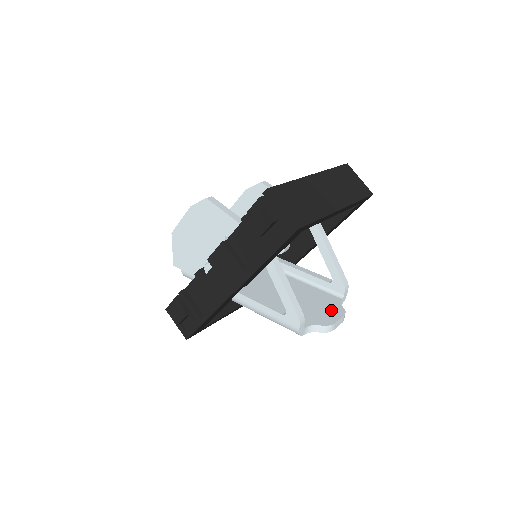
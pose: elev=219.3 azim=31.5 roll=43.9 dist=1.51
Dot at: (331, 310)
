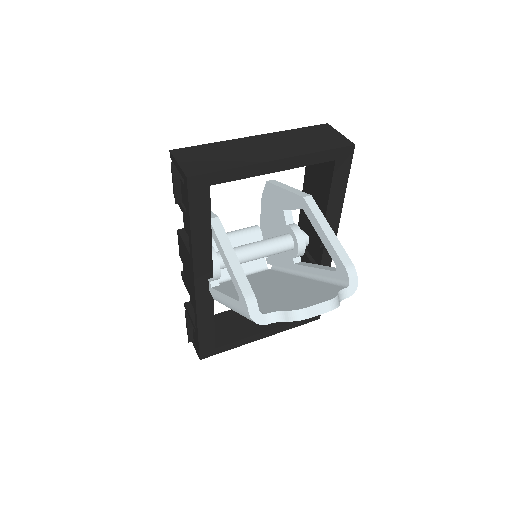
Dot at: (318, 297)
